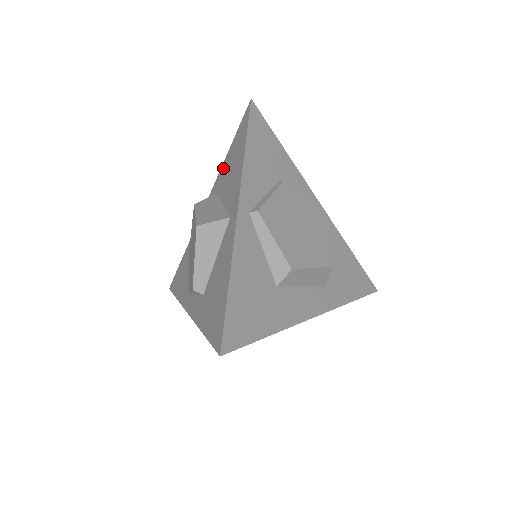
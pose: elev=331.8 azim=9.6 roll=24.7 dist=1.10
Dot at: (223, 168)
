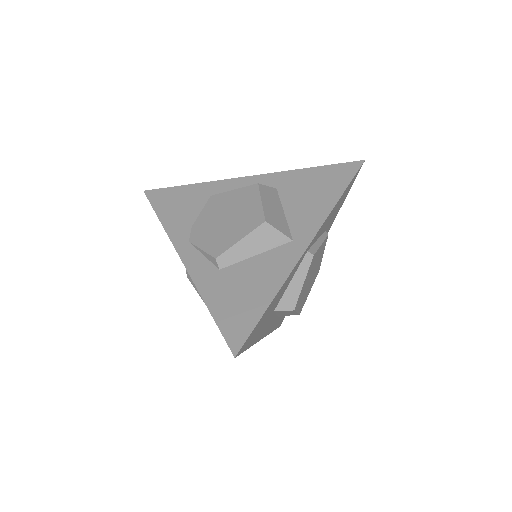
Dot at: (296, 175)
